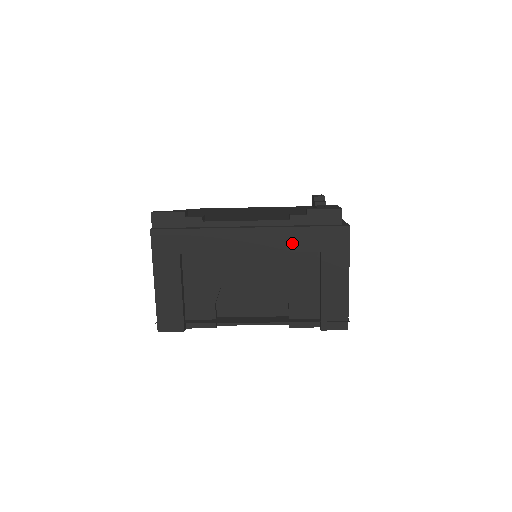
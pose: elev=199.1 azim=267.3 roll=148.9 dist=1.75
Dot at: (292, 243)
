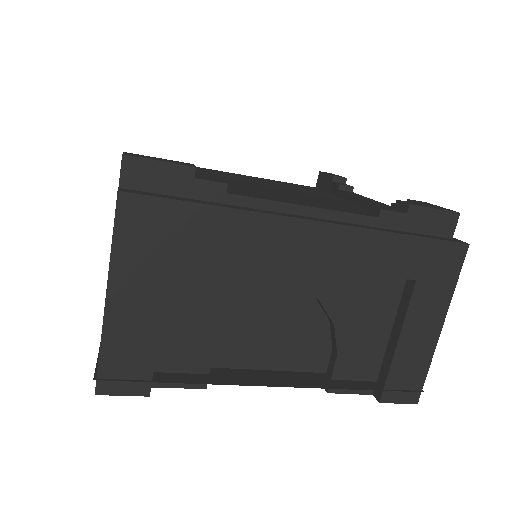
Dot at: (377, 259)
